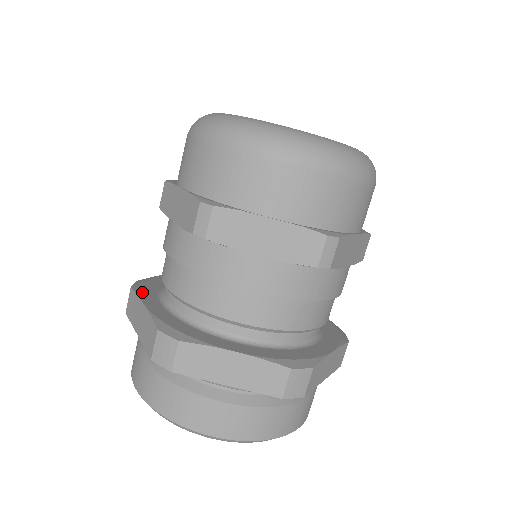
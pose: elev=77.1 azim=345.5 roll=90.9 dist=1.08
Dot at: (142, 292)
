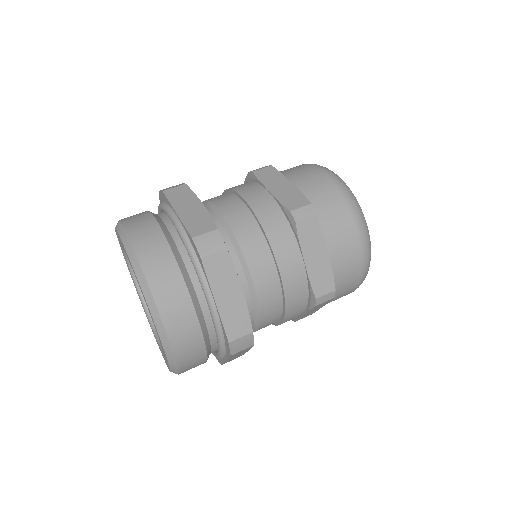
Dot at: occluded
